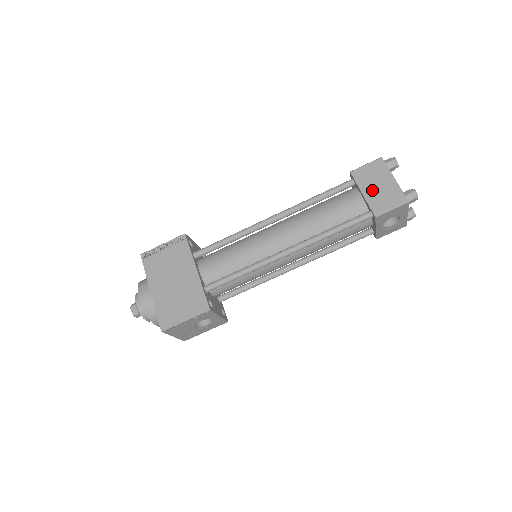
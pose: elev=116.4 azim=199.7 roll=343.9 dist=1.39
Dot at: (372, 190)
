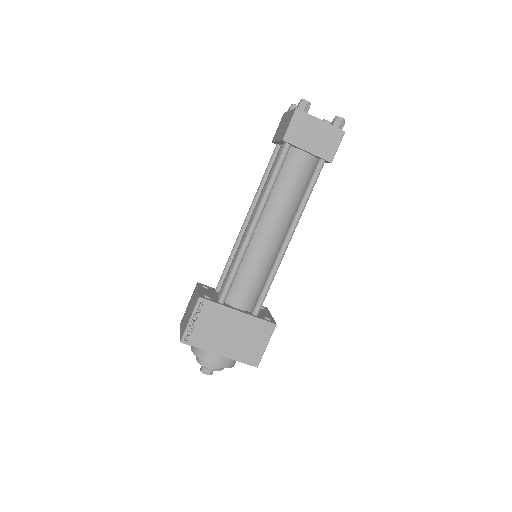
Dot at: (312, 143)
